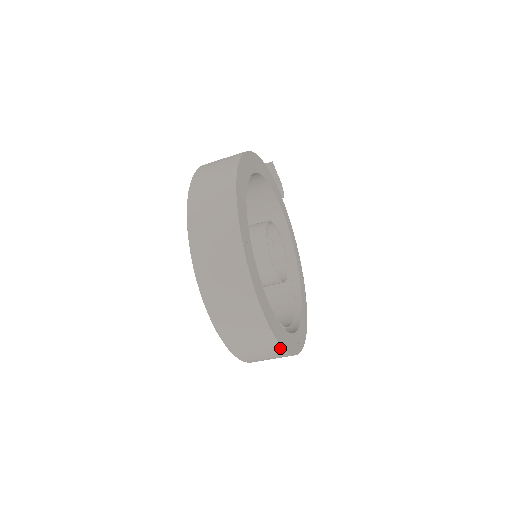
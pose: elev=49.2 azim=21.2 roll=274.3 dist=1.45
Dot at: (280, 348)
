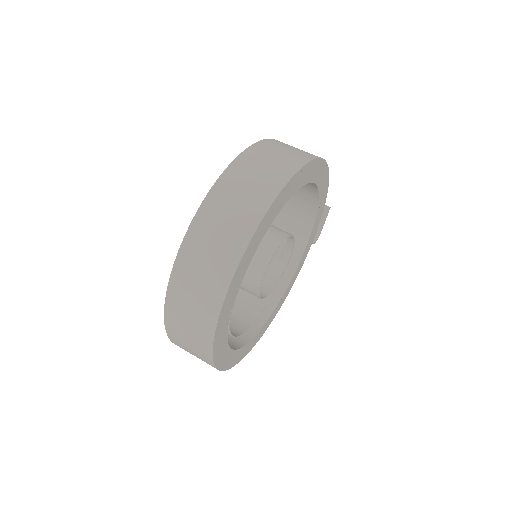
Dot at: (211, 338)
